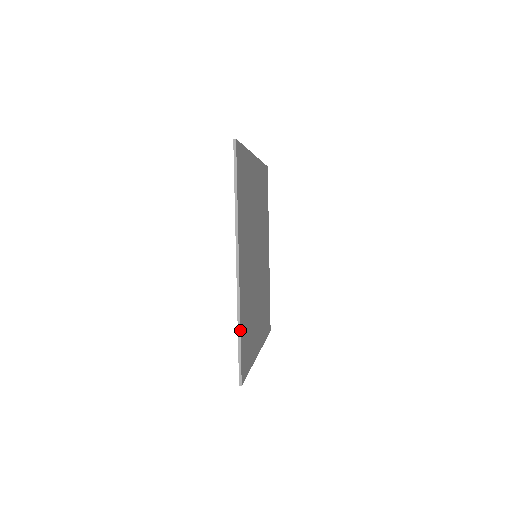
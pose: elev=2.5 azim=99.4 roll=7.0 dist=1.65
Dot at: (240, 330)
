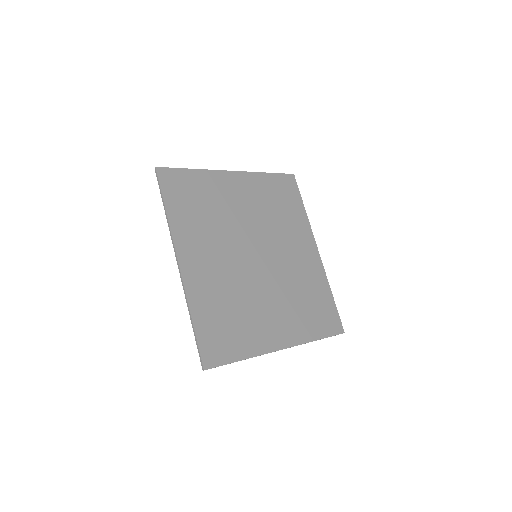
Dot at: (191, 319)
